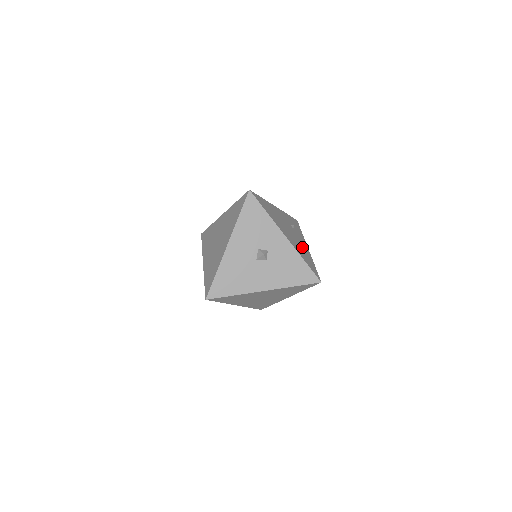
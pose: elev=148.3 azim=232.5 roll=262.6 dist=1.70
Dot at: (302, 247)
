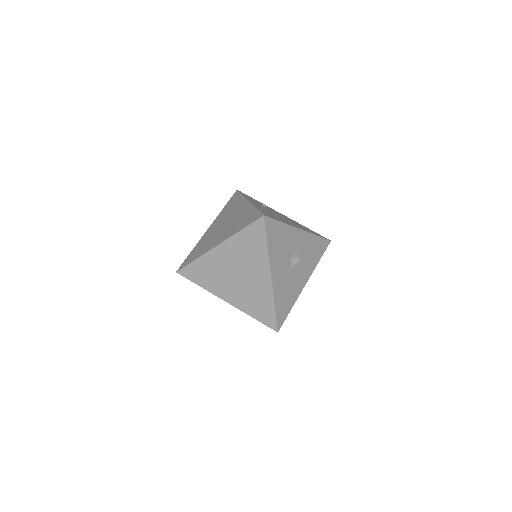
Dot at: (292, 221)
